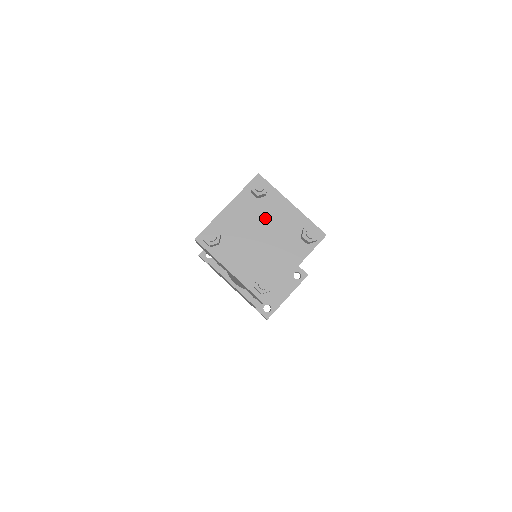
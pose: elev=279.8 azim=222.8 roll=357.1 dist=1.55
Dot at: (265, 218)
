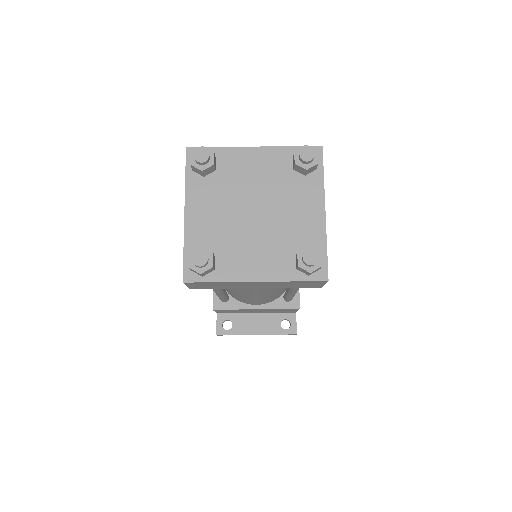
Dot at: (280, 197)
